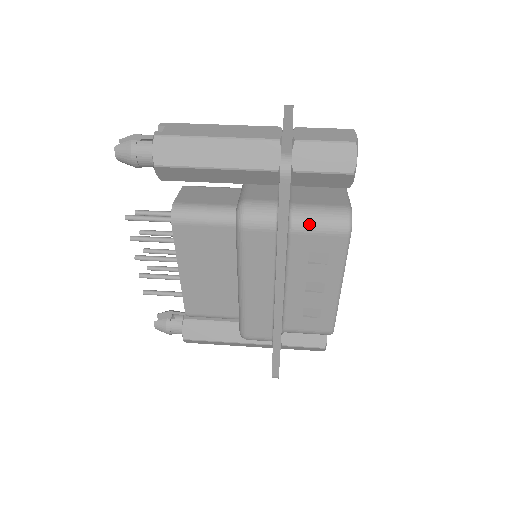
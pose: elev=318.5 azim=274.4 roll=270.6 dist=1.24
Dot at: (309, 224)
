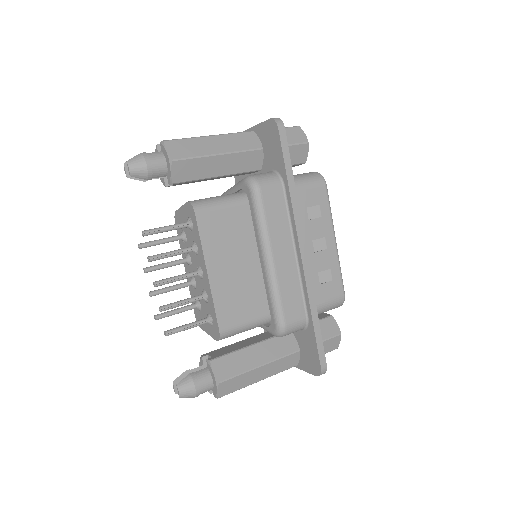
Dot at: (299, 182)
